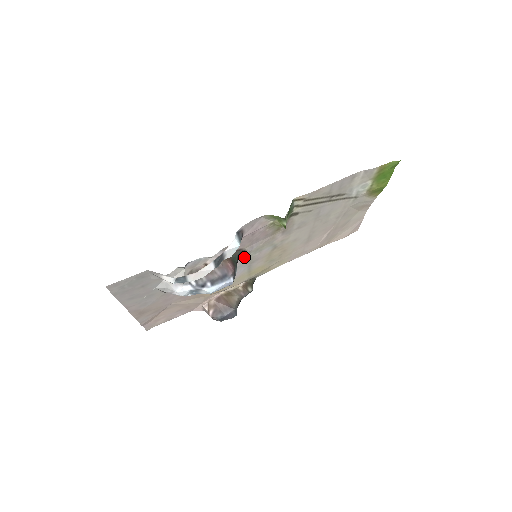
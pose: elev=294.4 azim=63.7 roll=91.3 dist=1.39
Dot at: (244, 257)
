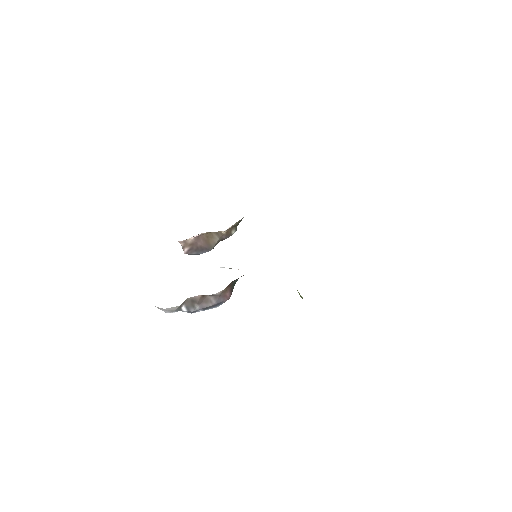
Dot at: occluded
